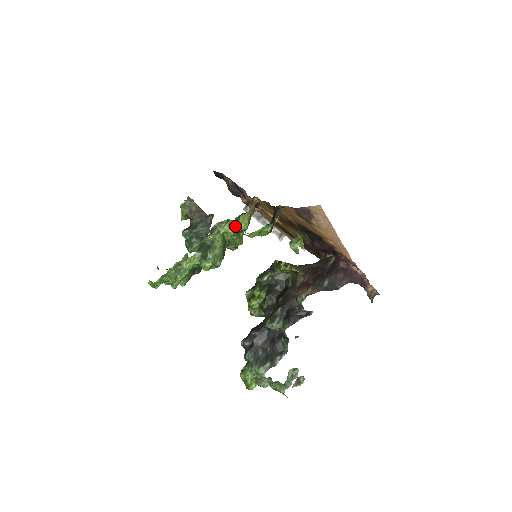
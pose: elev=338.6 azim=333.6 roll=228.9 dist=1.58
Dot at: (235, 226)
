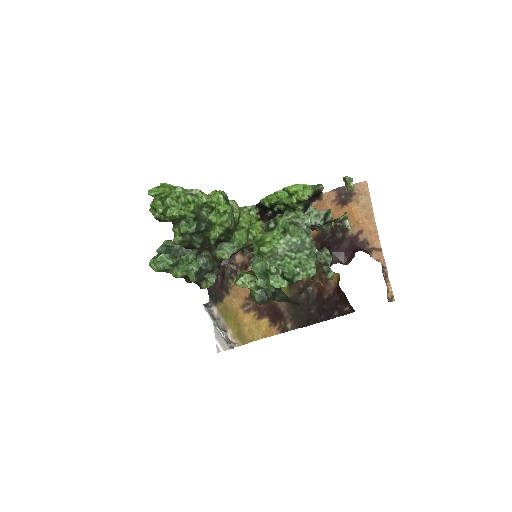
Dot at: (251, 222)
